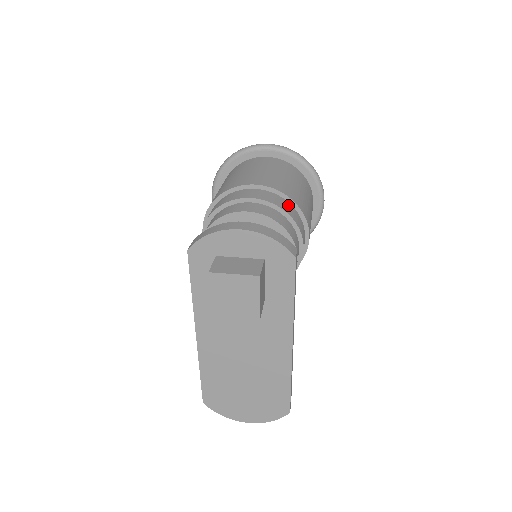
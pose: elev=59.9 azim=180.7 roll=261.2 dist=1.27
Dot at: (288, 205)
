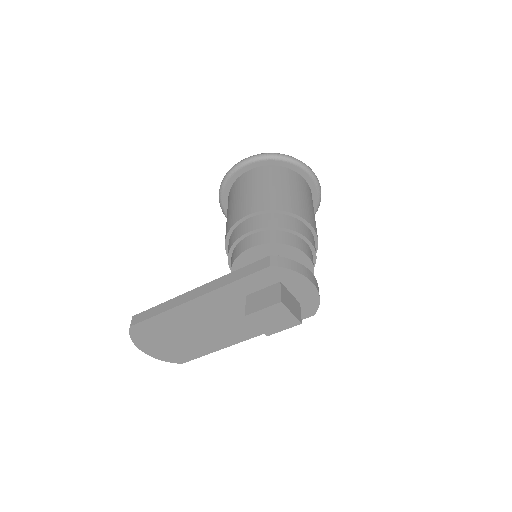
Dot at: occluded
